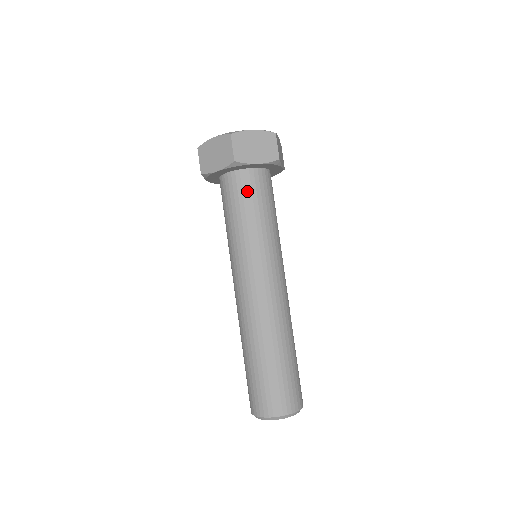
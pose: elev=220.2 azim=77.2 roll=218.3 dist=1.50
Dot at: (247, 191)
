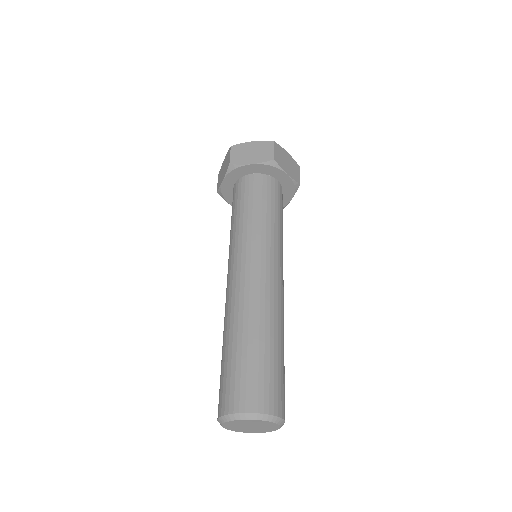
Dot at: (271, 192)
